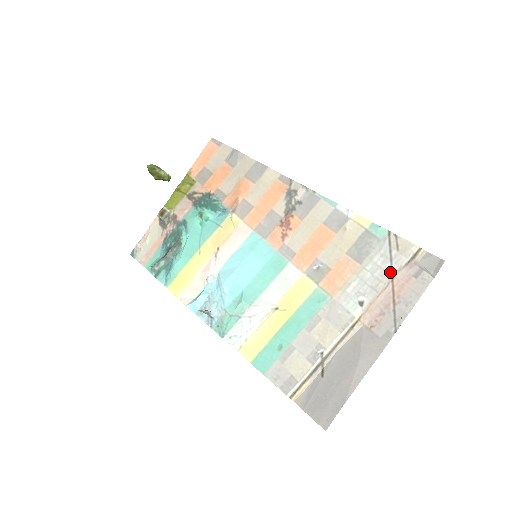
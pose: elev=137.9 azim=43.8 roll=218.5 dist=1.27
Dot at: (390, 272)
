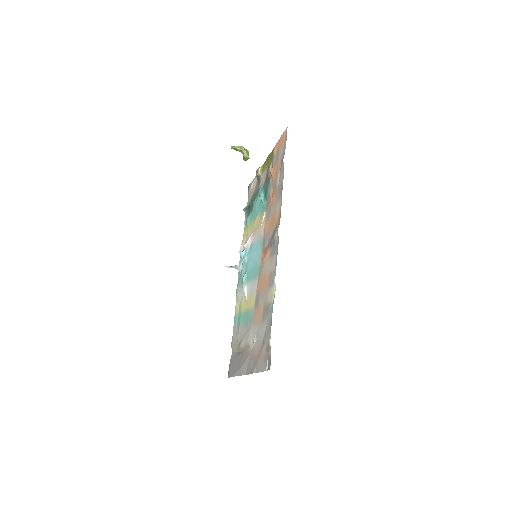
Dot at: (263, 342)
